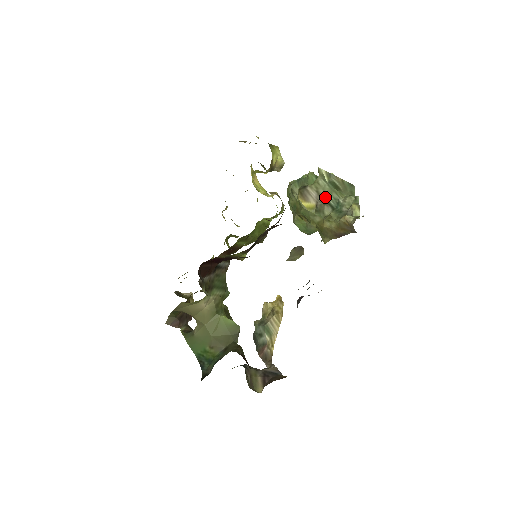
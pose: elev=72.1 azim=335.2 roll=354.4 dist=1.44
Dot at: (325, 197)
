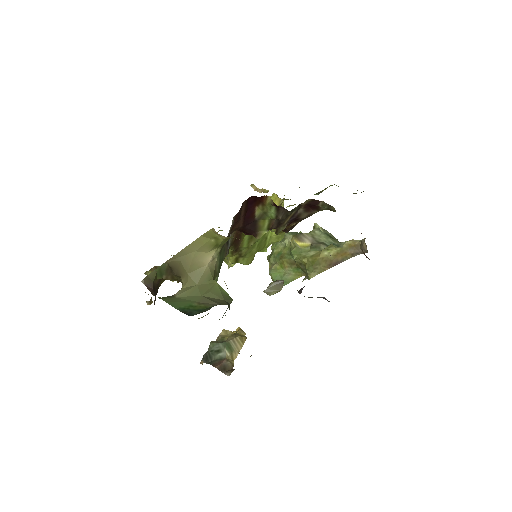
Dot at: (321, 240)
